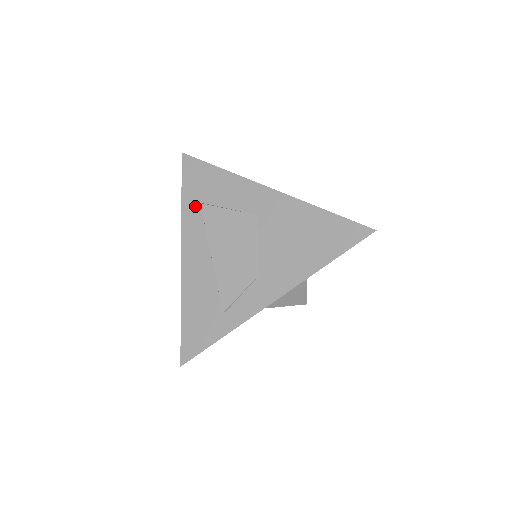
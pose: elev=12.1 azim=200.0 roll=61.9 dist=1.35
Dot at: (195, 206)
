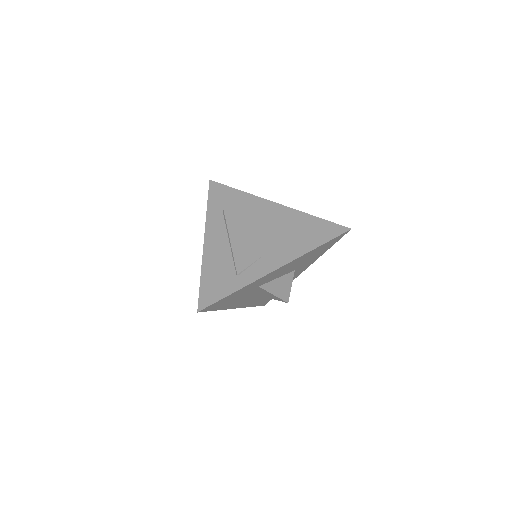
Dot at: (218, 210)
